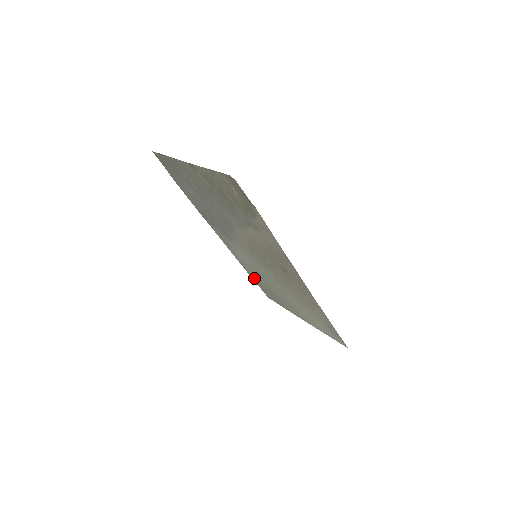
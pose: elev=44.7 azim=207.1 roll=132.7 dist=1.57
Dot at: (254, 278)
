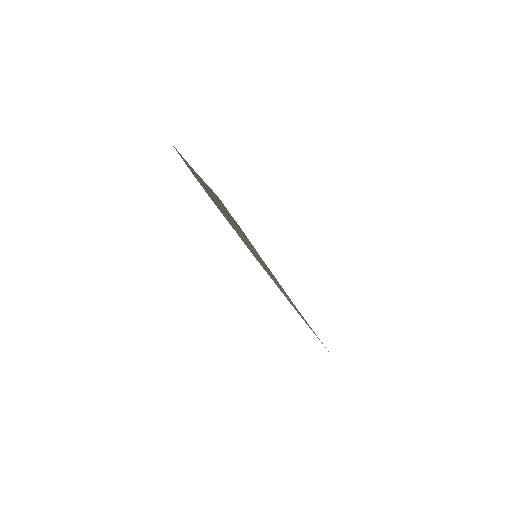
Dot at: occluded
